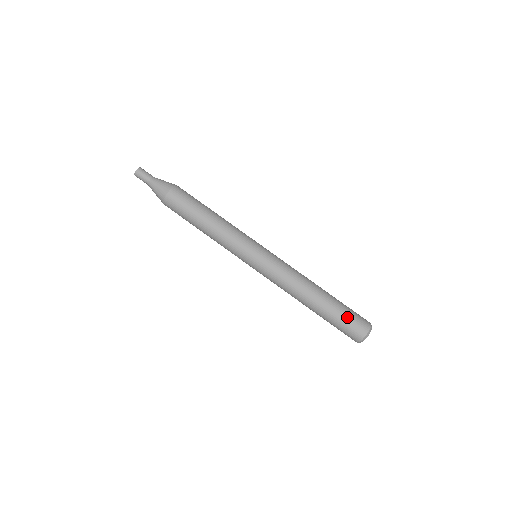
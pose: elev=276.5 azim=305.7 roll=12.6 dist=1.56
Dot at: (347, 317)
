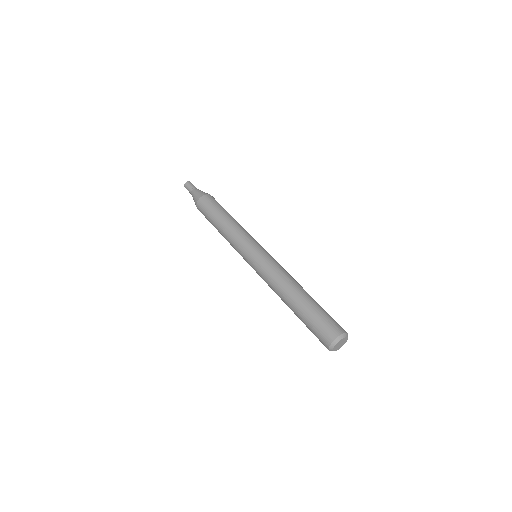
Dot at: occluded
